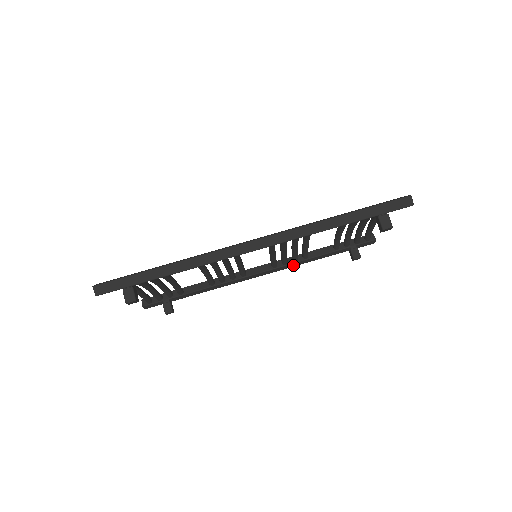
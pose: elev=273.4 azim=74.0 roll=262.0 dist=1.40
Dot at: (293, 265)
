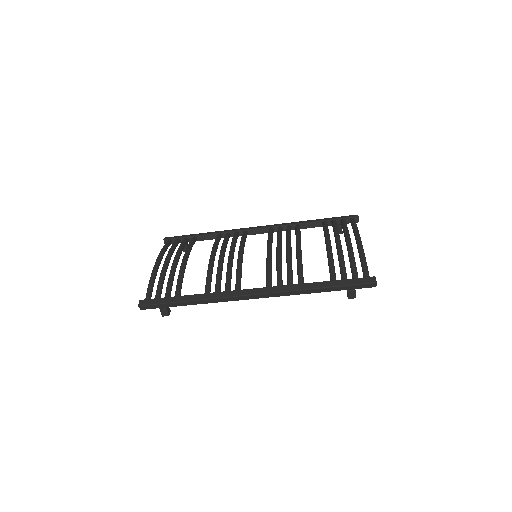
Dot at: occluded
